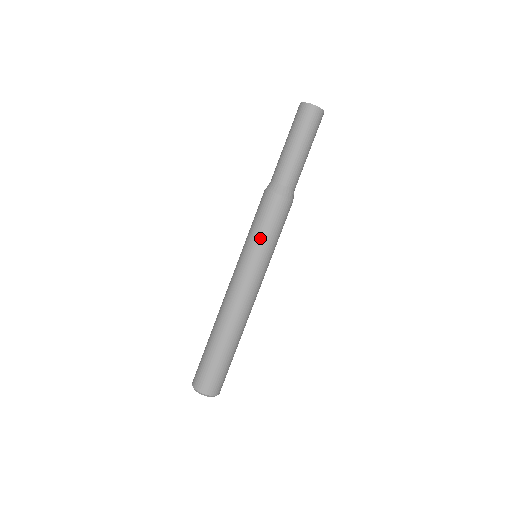
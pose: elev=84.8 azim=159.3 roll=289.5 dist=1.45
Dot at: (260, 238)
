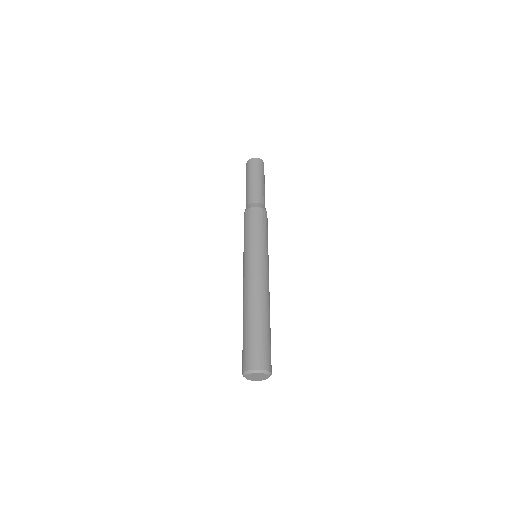
Dot at: (263, 237)
